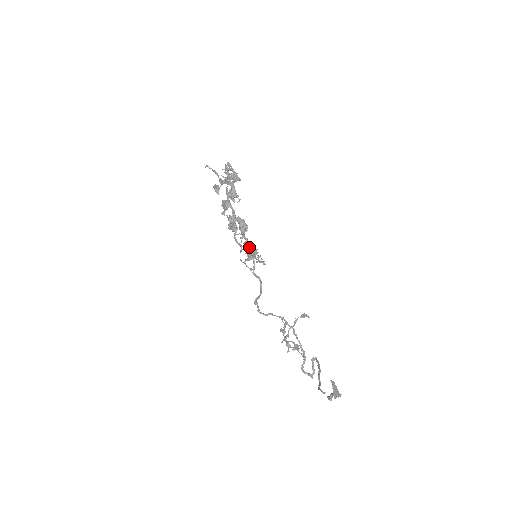
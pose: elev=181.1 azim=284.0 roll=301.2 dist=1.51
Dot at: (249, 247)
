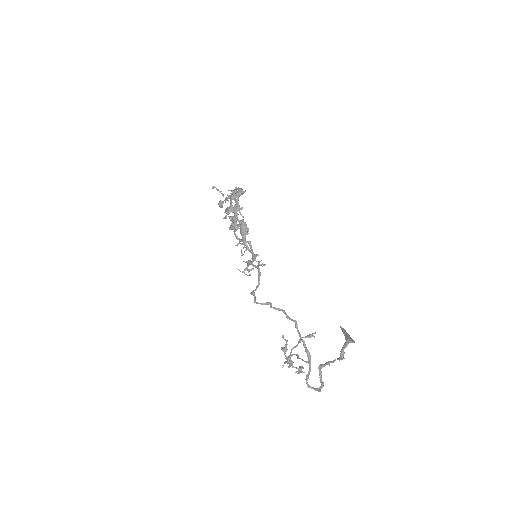
Dot at: (249, 241)
